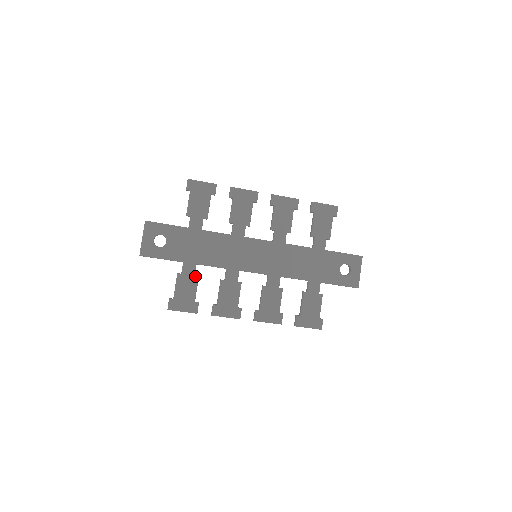
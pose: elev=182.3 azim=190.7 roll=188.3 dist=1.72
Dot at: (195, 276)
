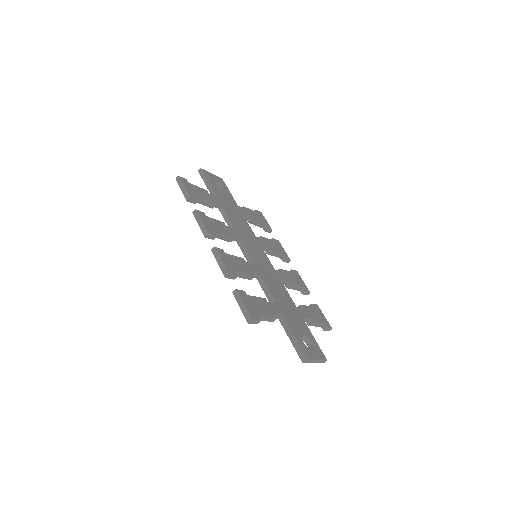
Dot at: (214, 203)
